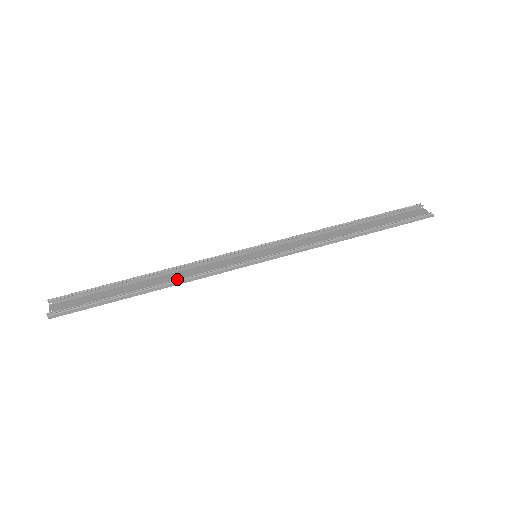
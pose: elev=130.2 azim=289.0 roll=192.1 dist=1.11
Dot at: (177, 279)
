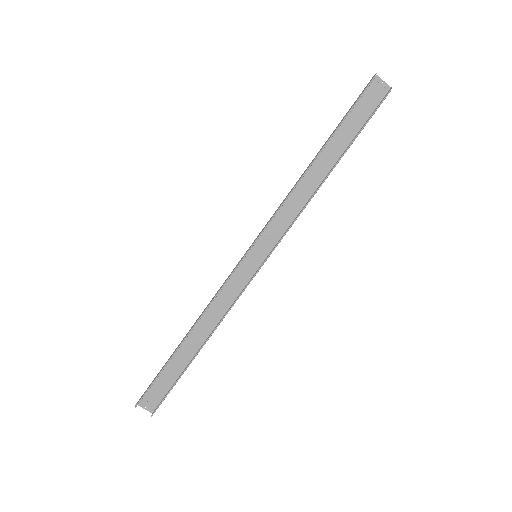
Dot at: (216, 328)
